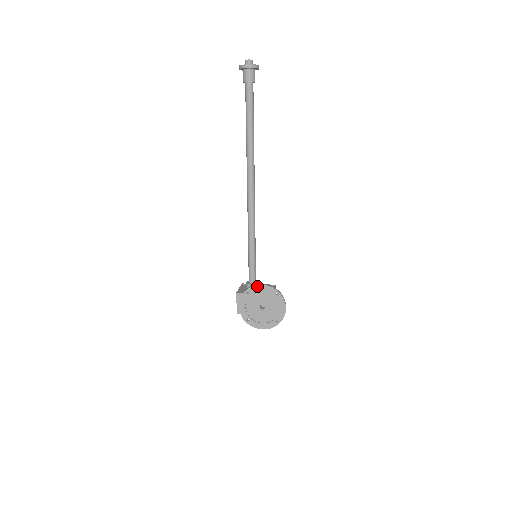
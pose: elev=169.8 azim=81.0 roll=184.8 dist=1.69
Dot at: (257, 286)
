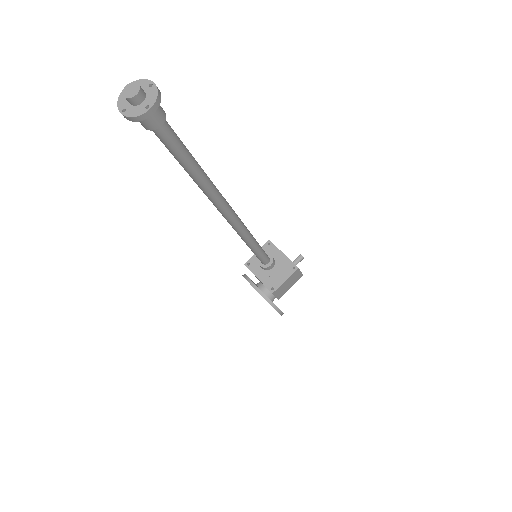
Dot at: (251, 285)
